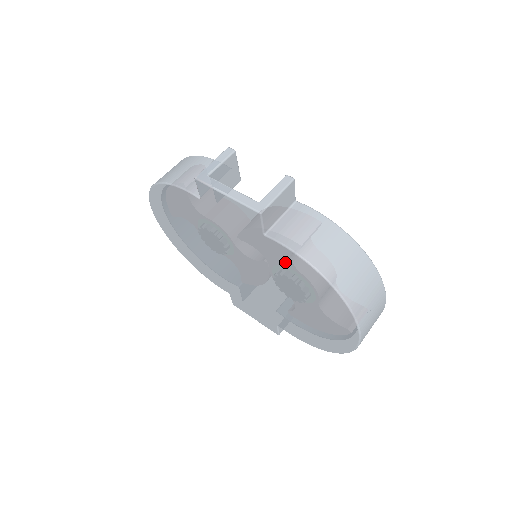
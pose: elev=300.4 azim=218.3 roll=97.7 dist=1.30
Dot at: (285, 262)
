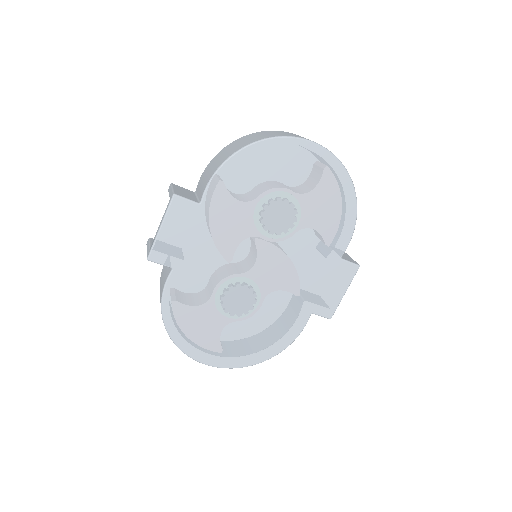
Dot at: (230, 193)
